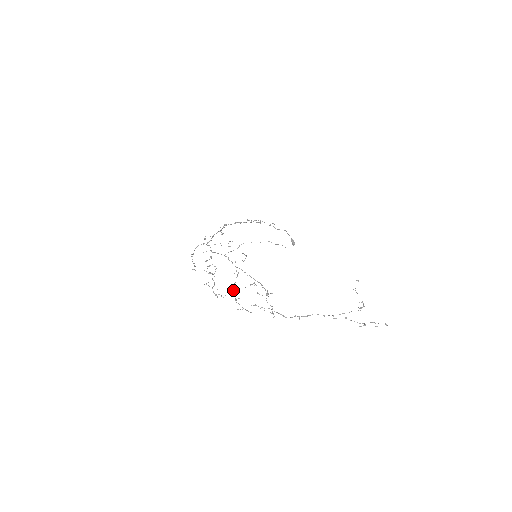
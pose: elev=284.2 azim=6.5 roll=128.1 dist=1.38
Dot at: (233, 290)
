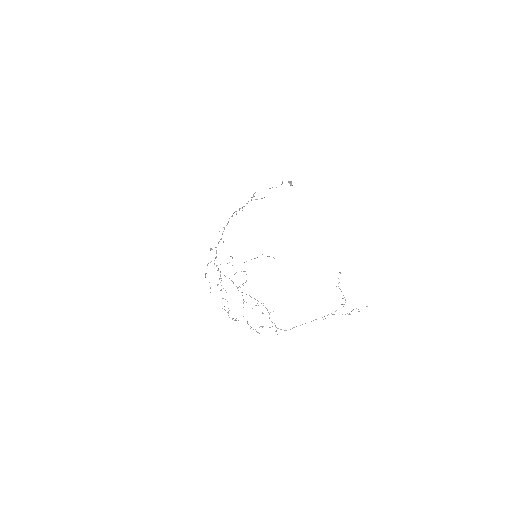
Dot at: occluded
